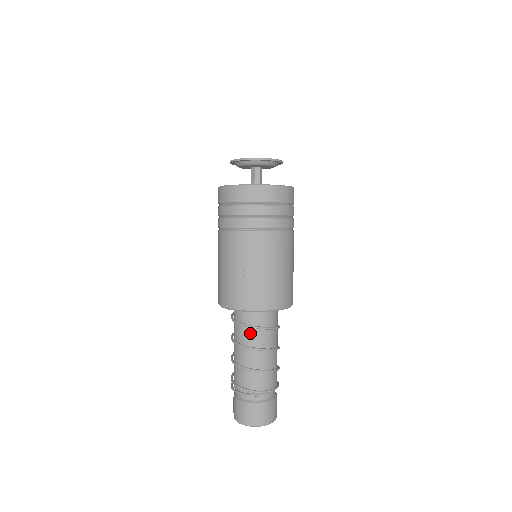
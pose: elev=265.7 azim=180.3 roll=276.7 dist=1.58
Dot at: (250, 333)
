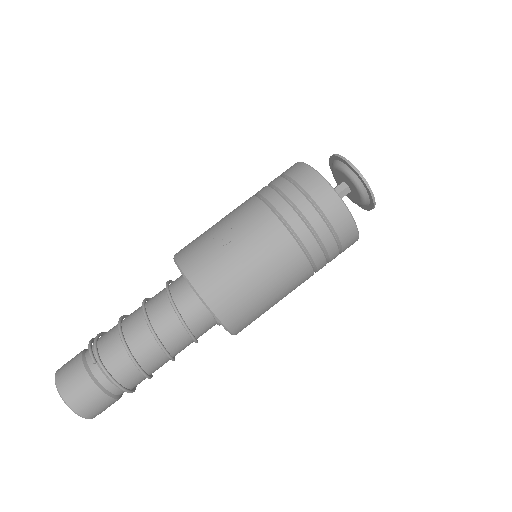
Dot at: (162, 299)
